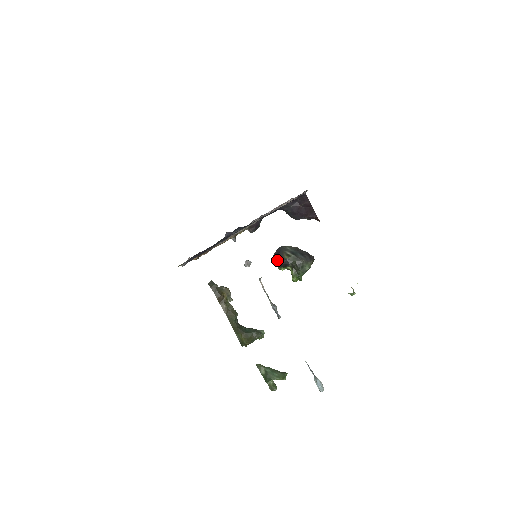
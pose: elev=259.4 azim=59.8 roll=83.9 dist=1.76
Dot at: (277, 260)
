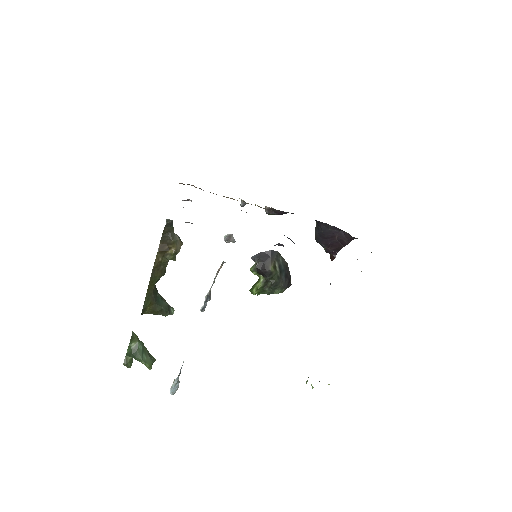
Dot at: (260, 262)
